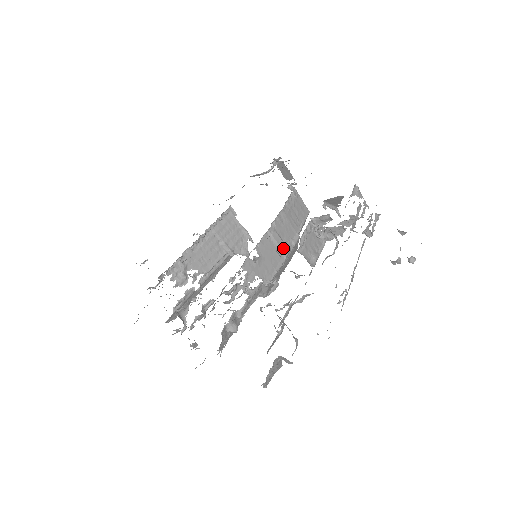
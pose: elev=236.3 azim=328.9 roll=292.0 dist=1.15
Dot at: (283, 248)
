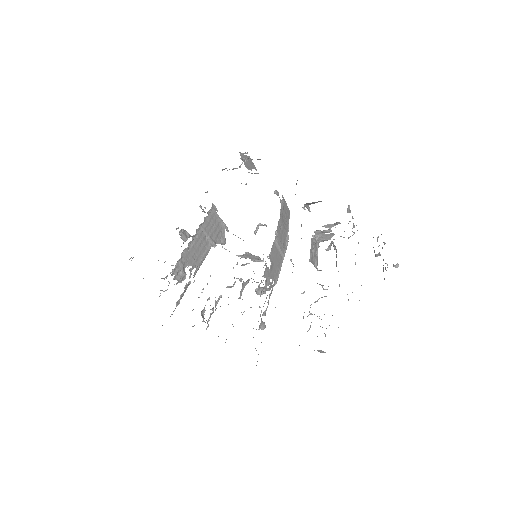
Dot at: (283, 250)
